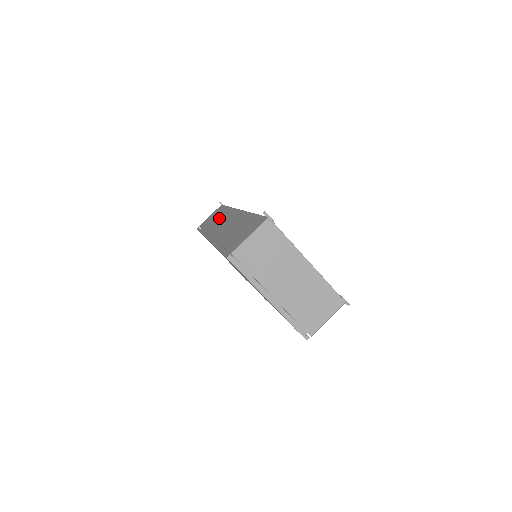
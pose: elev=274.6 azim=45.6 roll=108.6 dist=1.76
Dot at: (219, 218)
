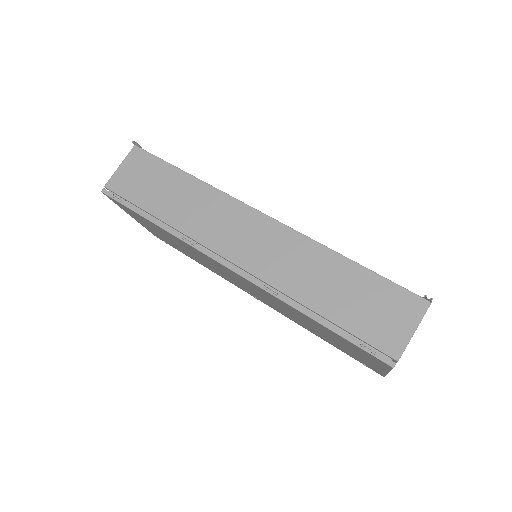
Dot at: (194, 204)
